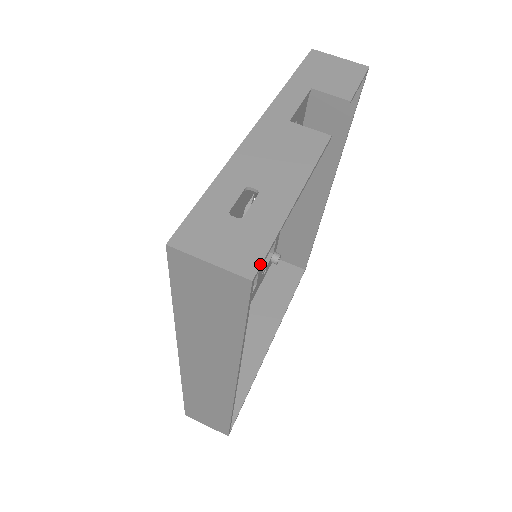
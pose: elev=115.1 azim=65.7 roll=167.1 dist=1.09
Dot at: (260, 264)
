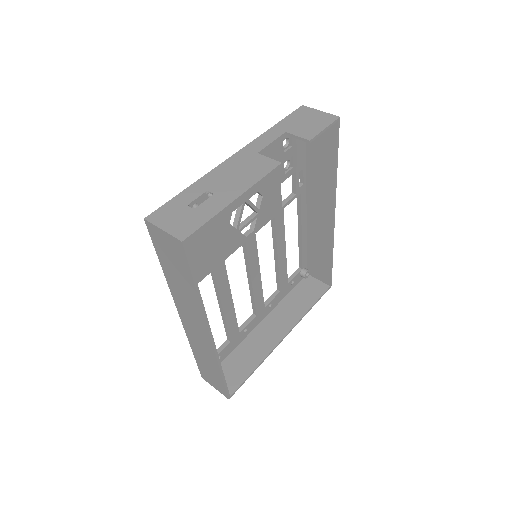
Dot at: (191, 233)
